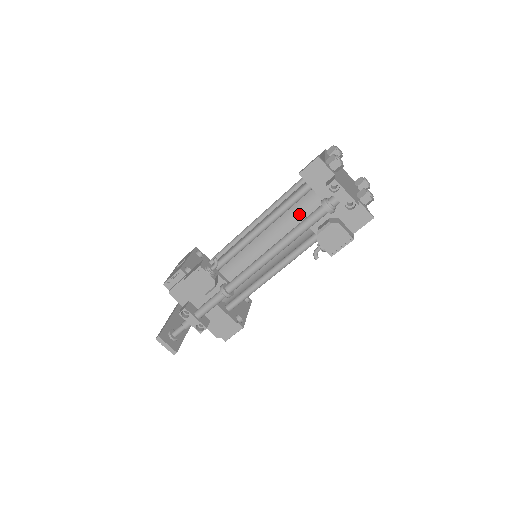
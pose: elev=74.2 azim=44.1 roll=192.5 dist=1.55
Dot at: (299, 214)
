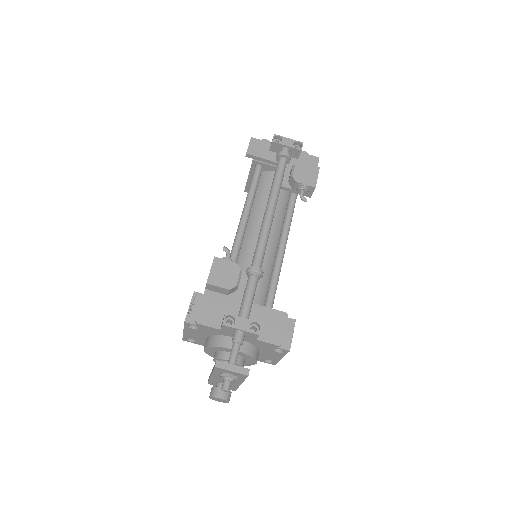
Dot at: (266, 191)
